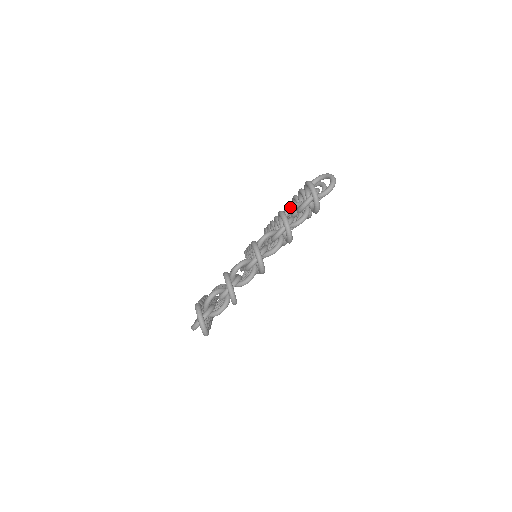
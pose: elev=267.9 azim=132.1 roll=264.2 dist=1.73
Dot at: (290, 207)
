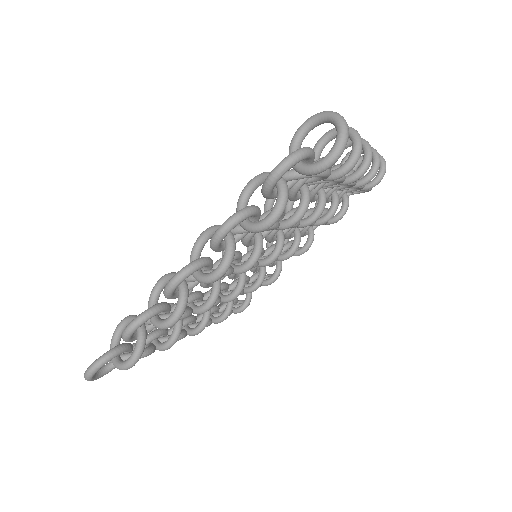
Dot at: occluded
